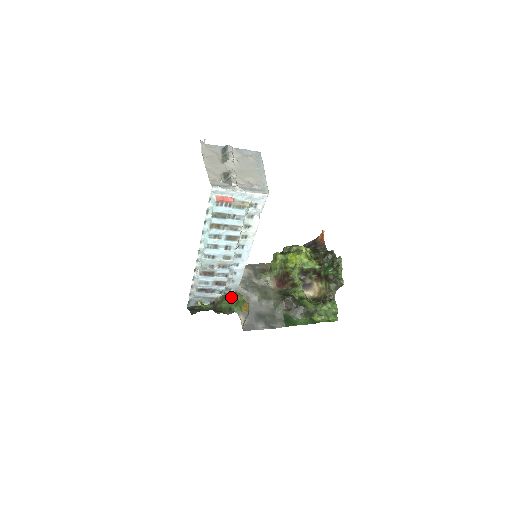
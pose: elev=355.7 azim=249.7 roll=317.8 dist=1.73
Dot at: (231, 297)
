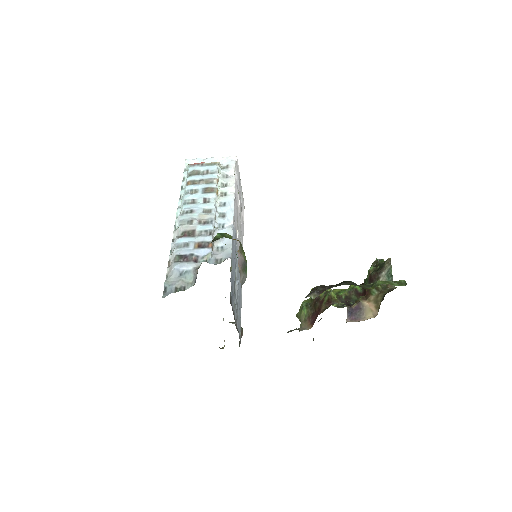
Dot at: occluded
